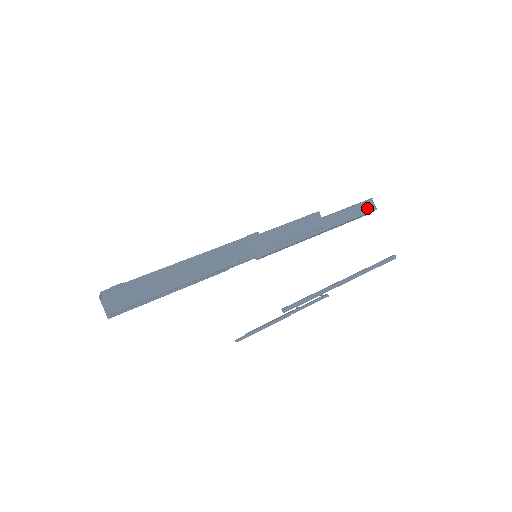
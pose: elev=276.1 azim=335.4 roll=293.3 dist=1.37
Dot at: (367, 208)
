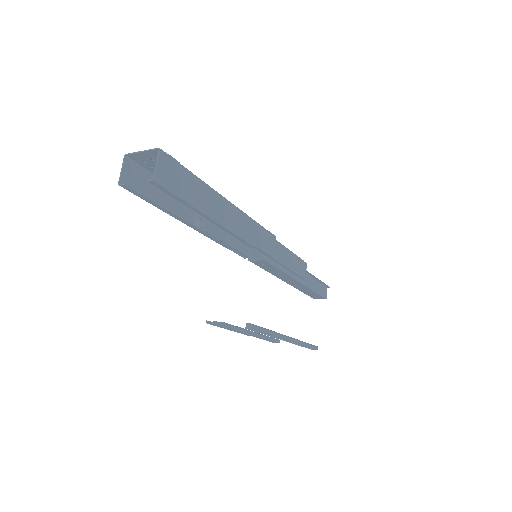
Dot at: (323, 292)
